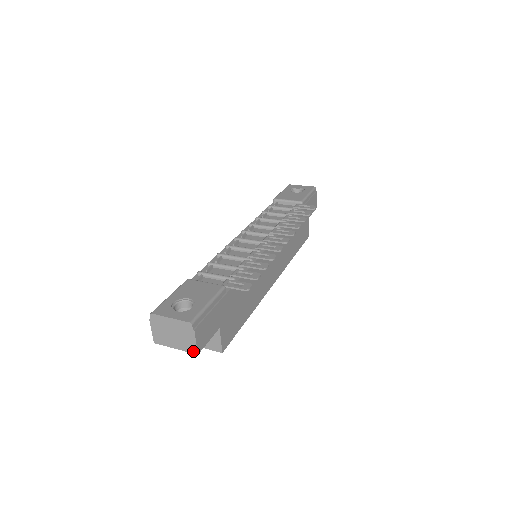
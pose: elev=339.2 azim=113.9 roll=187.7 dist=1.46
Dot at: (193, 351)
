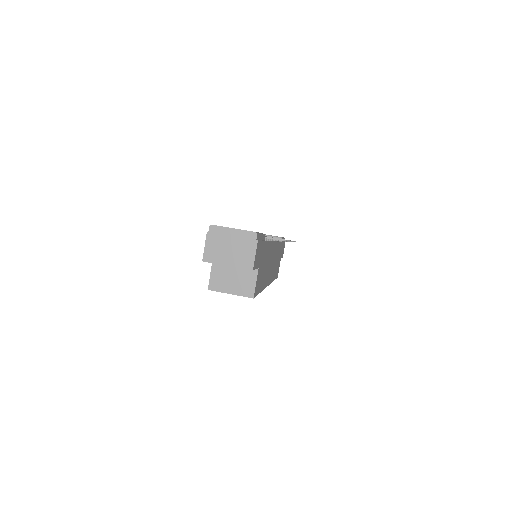
Dot at: (248, 266)
